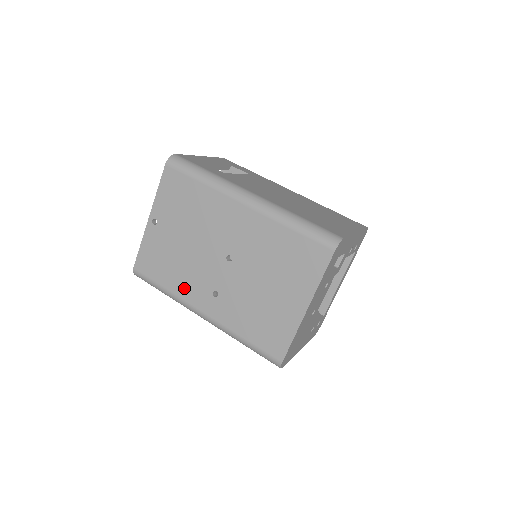
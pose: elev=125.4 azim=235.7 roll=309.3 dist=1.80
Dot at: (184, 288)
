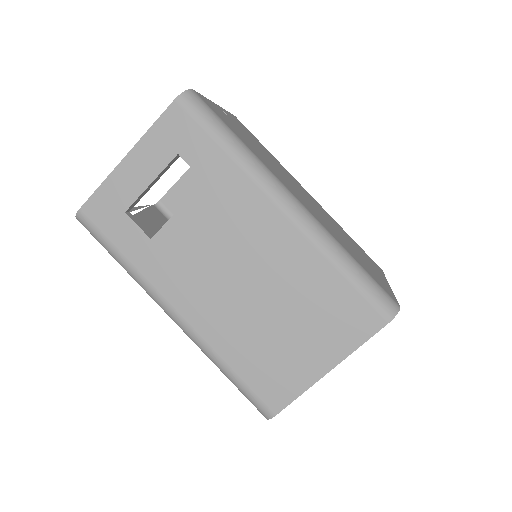
Dot at: occluded
